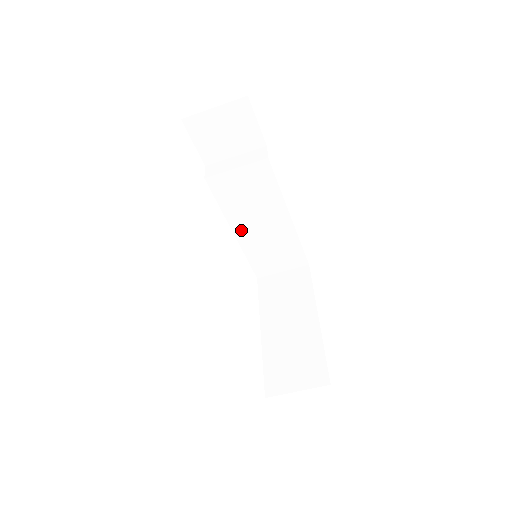
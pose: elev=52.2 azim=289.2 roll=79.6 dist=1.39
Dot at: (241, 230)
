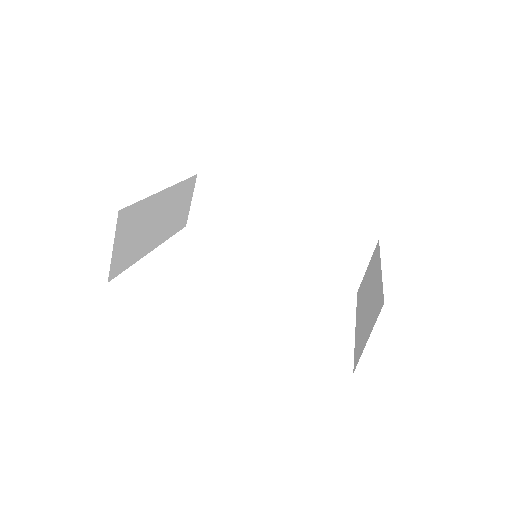
Dot at: (290, 261)
